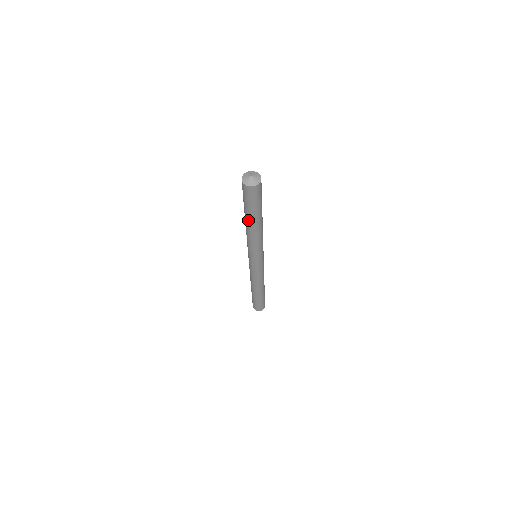
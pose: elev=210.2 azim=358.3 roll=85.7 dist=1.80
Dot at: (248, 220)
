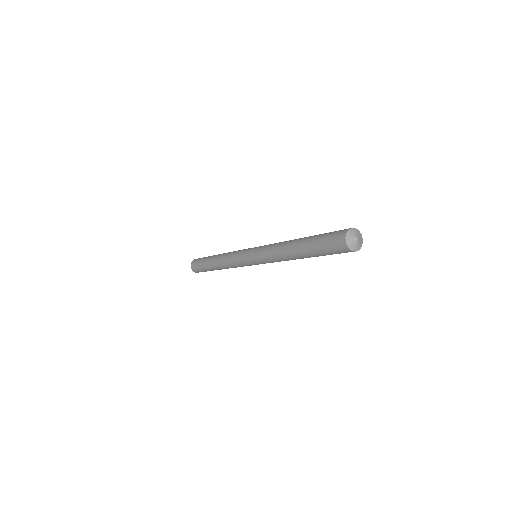
Dot at: occluded
